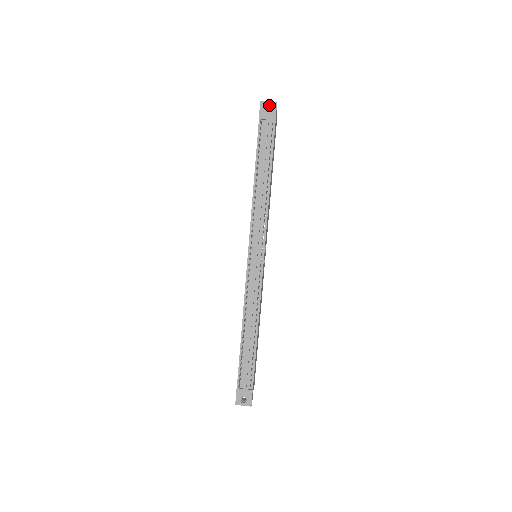
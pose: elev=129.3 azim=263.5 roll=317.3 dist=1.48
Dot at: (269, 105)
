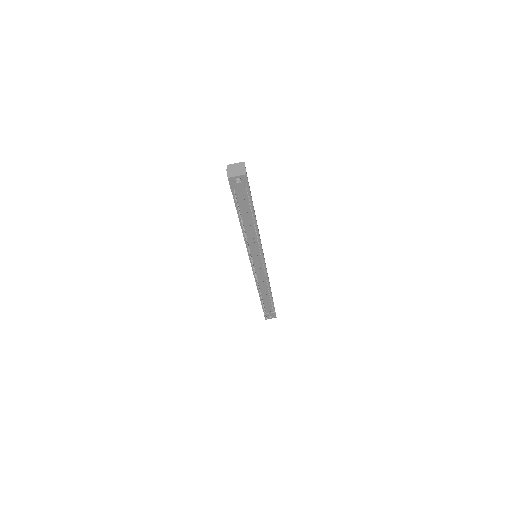
Dot at: (238, 176)
